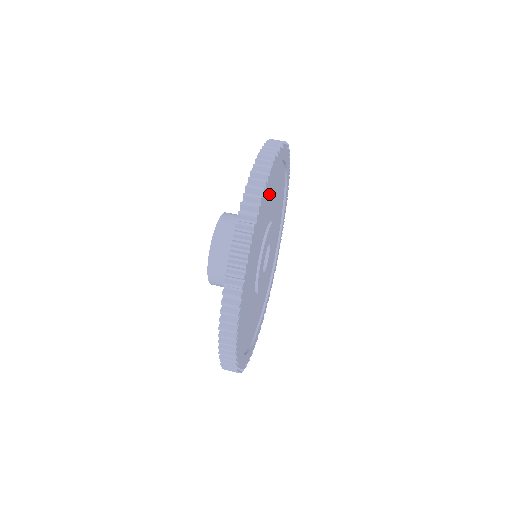
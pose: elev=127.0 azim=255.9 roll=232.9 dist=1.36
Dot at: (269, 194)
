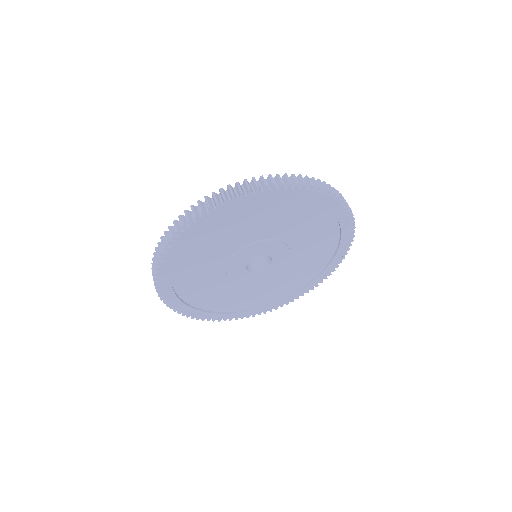
Dot at: (313, 221)
